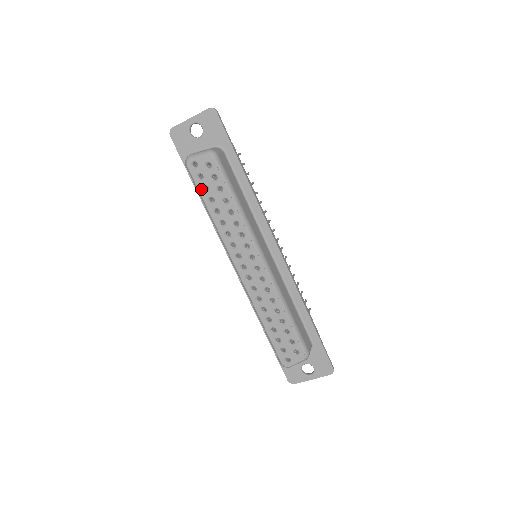
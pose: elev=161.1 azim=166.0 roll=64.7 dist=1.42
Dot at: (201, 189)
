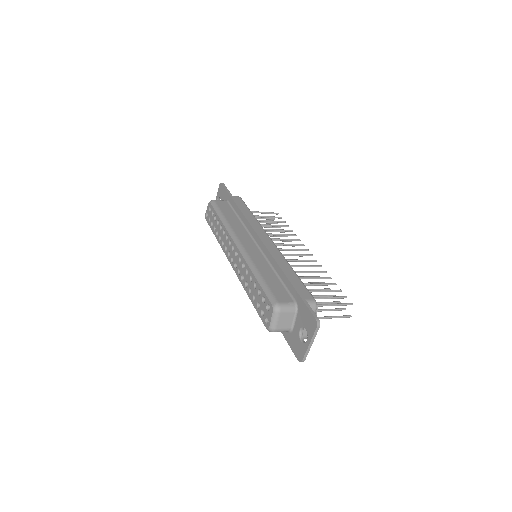
Dot at: (211, 226)
